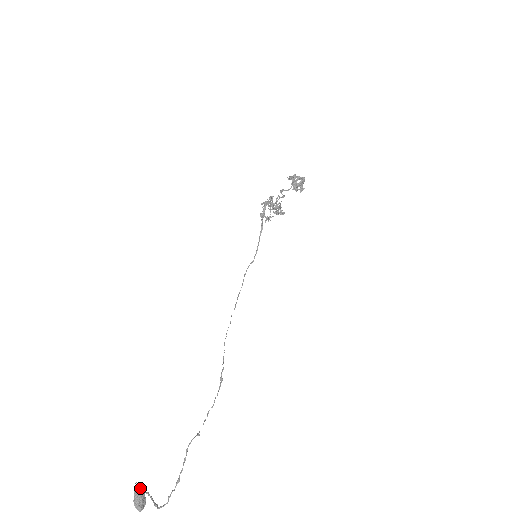
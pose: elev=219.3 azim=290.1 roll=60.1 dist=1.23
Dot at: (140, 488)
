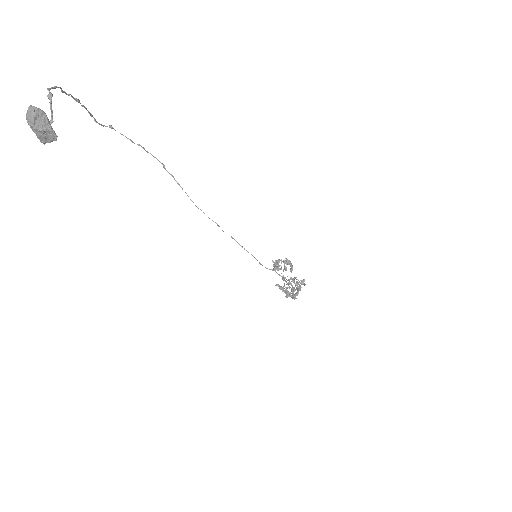
Dot at: (47, 136)
